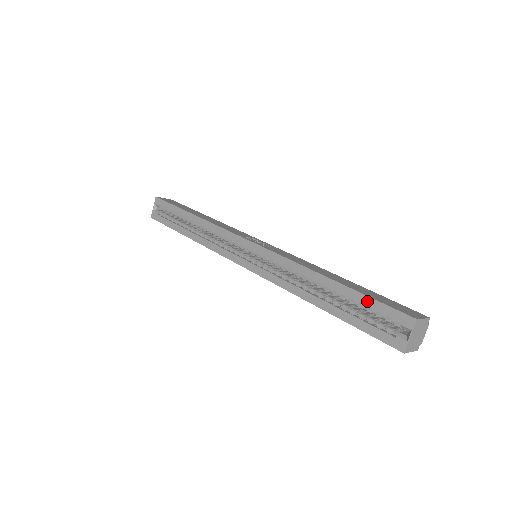
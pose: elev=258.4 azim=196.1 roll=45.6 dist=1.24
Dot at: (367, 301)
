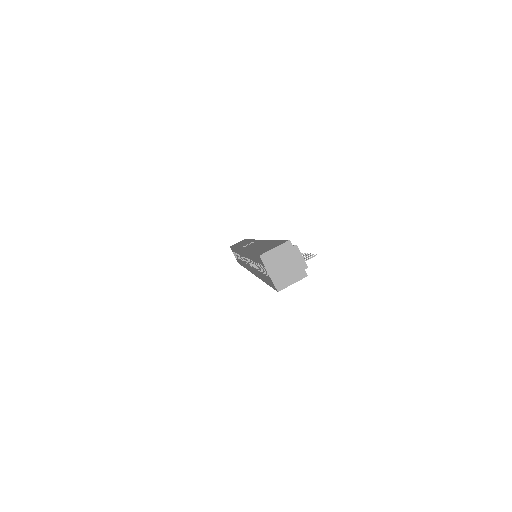
Dot at: (255, 258)
